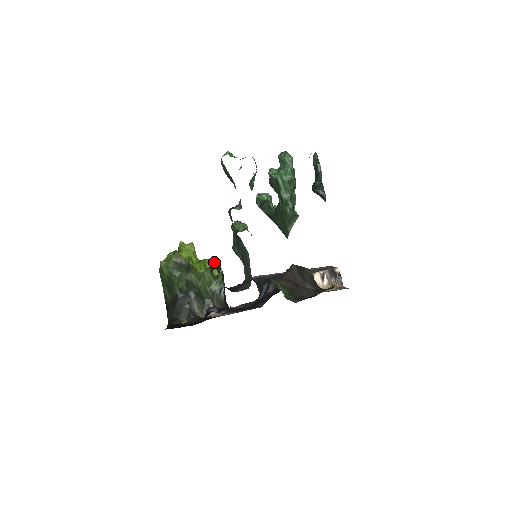
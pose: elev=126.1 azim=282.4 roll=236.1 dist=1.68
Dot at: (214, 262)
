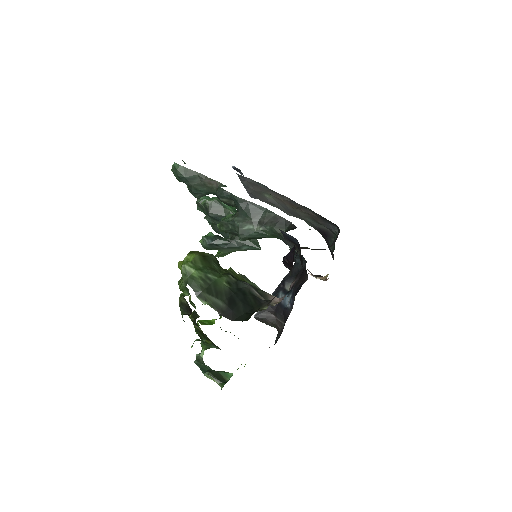
Dot at: occluded
